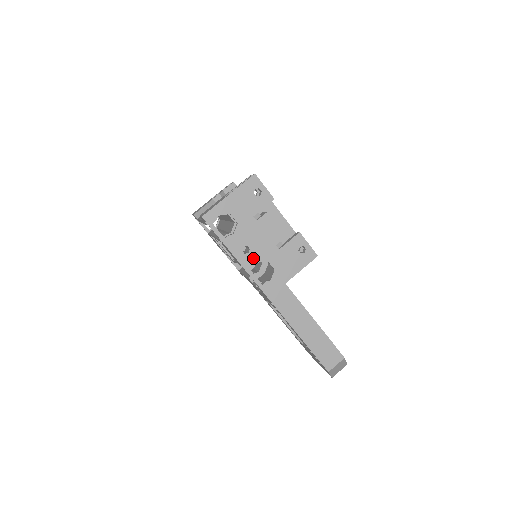
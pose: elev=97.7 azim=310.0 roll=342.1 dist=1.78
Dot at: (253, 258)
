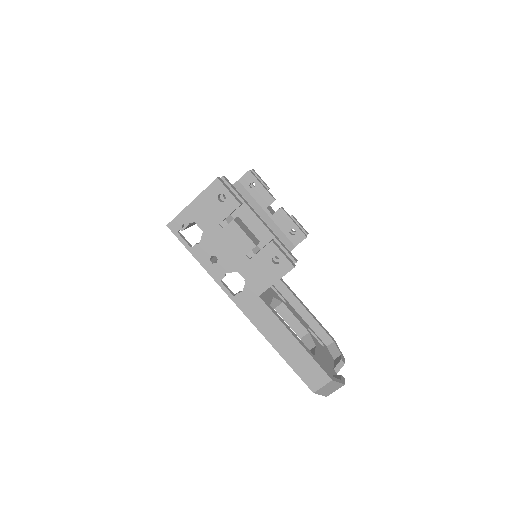
Dot at: (222, 268)
